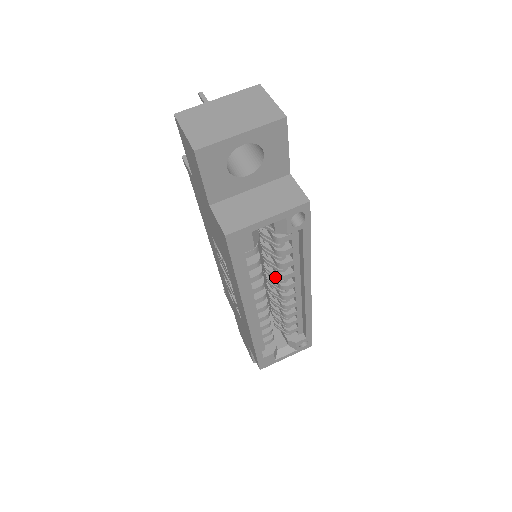
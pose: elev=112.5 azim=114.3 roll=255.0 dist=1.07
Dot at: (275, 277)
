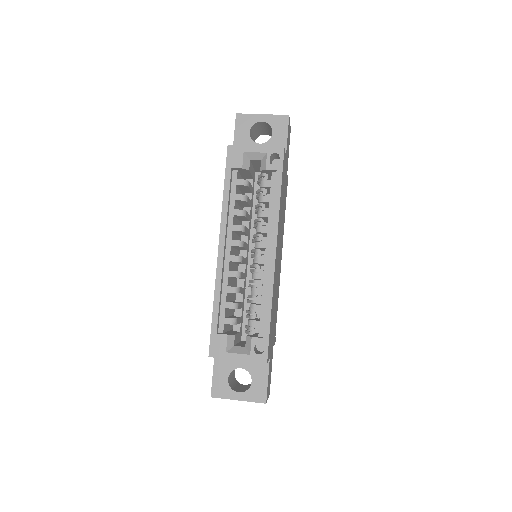
Dot at: (255, 239)
